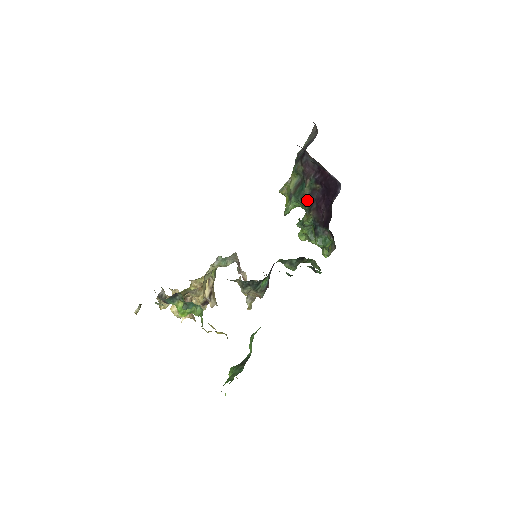
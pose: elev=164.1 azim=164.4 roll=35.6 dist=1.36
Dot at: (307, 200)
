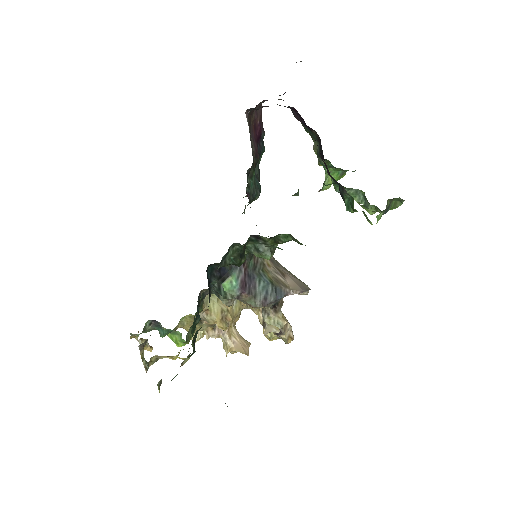
Dot at: occluded
